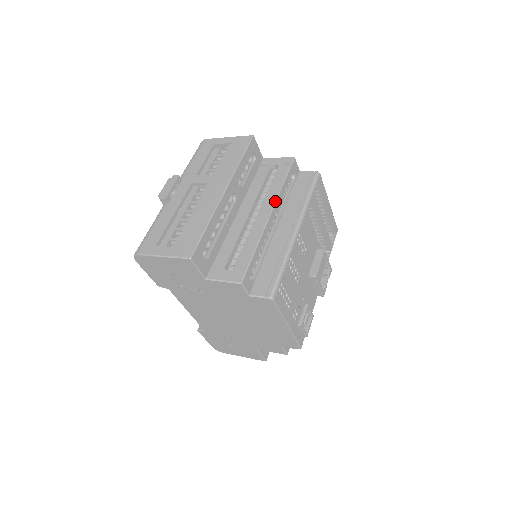
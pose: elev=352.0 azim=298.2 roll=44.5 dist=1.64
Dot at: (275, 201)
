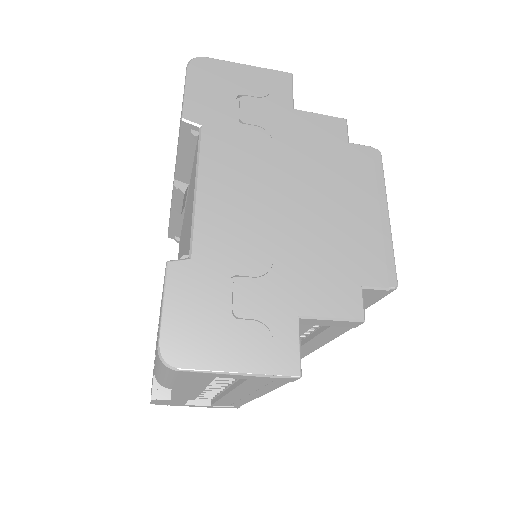
Dot at: occluded
